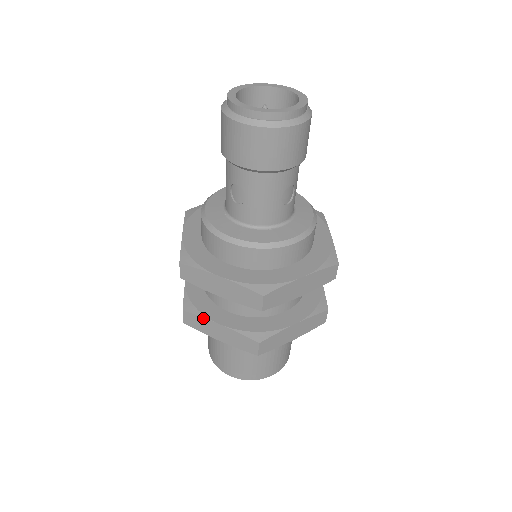
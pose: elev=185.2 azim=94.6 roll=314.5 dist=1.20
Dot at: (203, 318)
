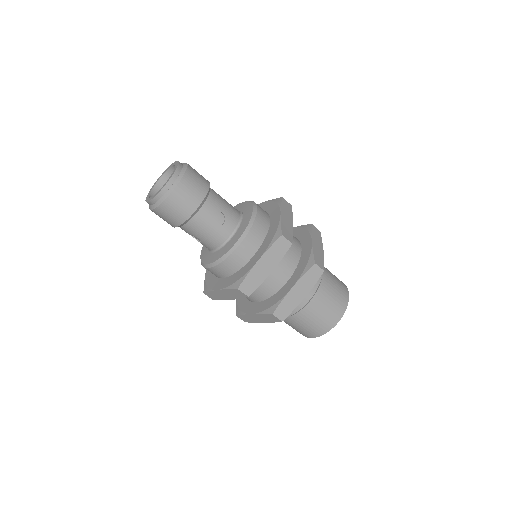
Dot at: (245, 315)
